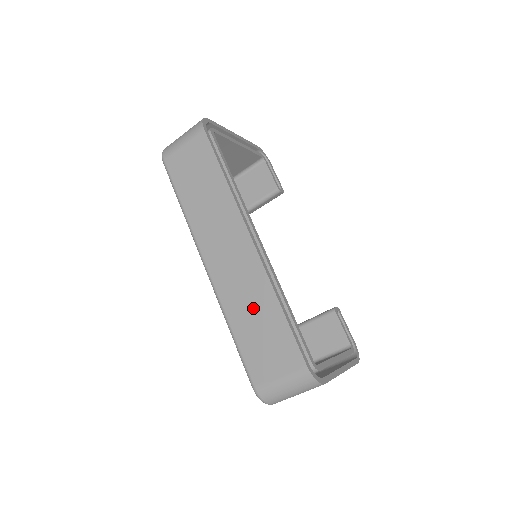
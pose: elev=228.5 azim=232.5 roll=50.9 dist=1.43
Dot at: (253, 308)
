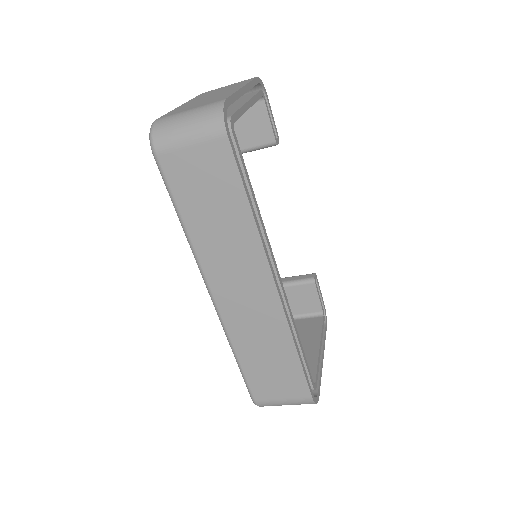
Dot at: (265, 346)
